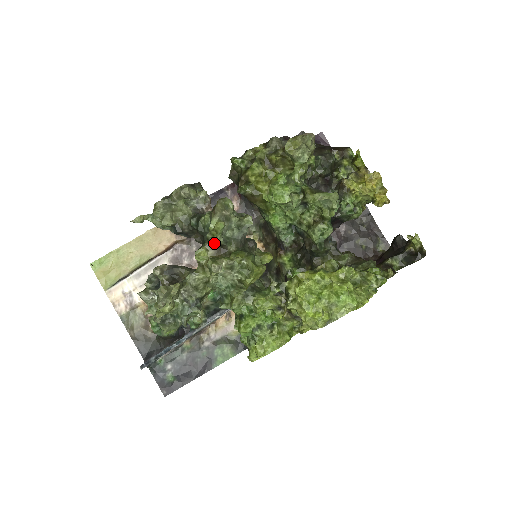
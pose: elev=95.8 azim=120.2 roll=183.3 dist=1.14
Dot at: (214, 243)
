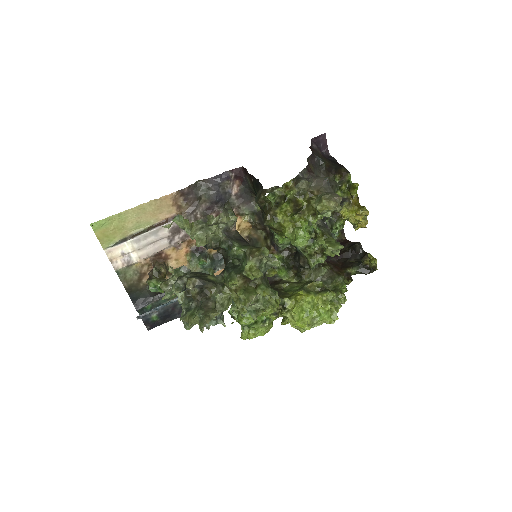
Dot at: (245, 277)
